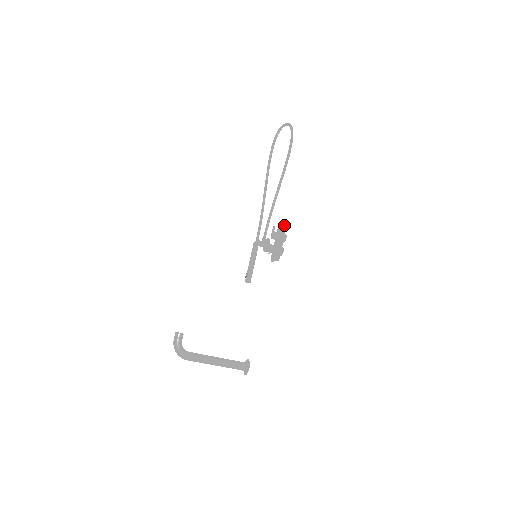
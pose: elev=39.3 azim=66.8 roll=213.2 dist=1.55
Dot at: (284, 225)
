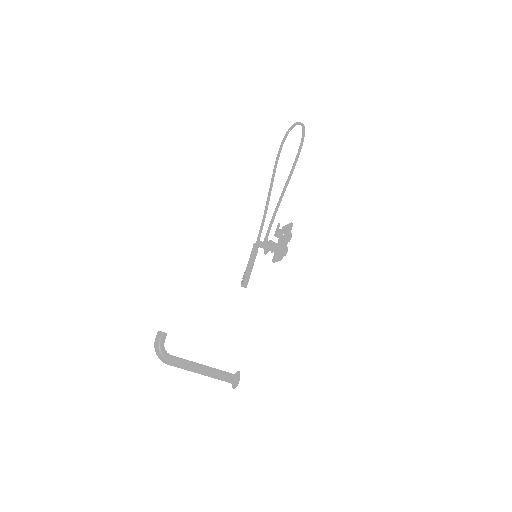
Dot at: occluded
